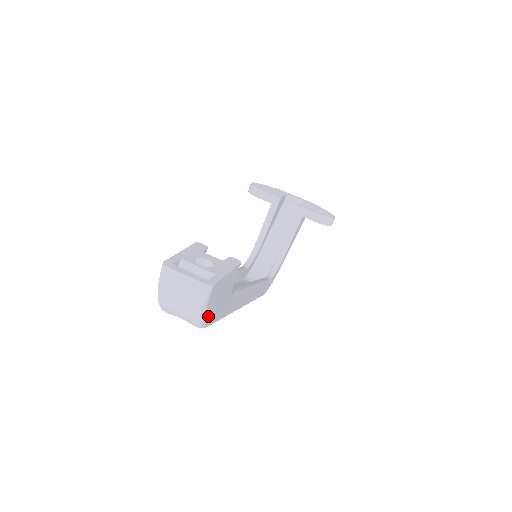
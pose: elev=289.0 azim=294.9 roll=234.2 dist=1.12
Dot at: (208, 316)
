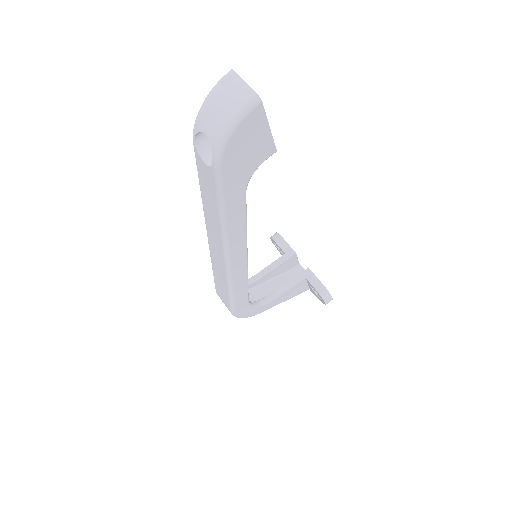
Dot at: (231, 145)
